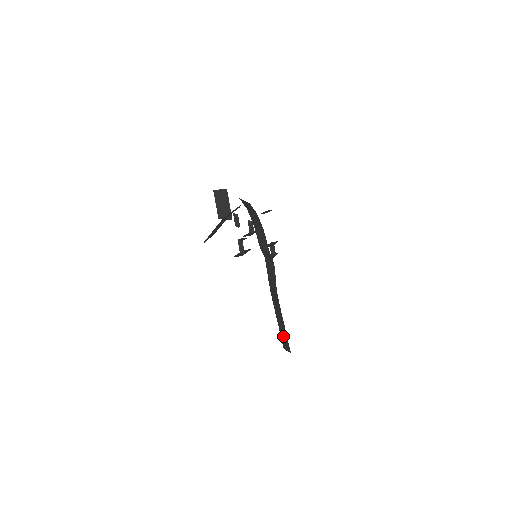
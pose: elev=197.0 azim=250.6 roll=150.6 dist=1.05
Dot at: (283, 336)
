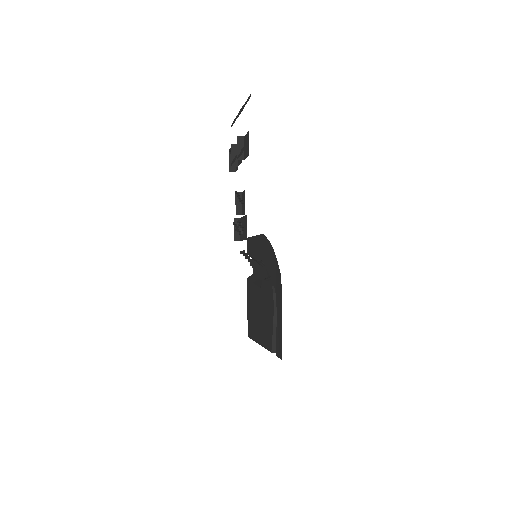
Dot at: (252, 258)
